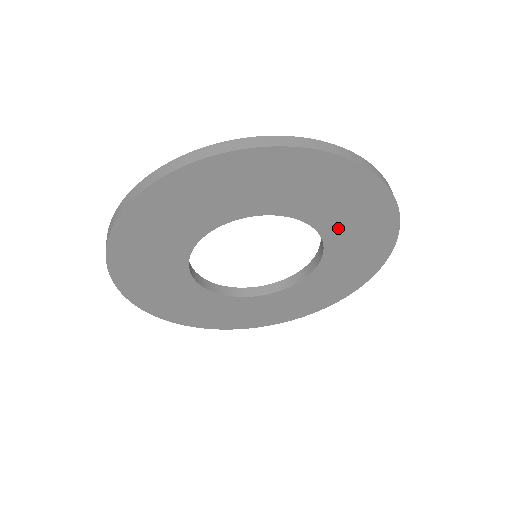
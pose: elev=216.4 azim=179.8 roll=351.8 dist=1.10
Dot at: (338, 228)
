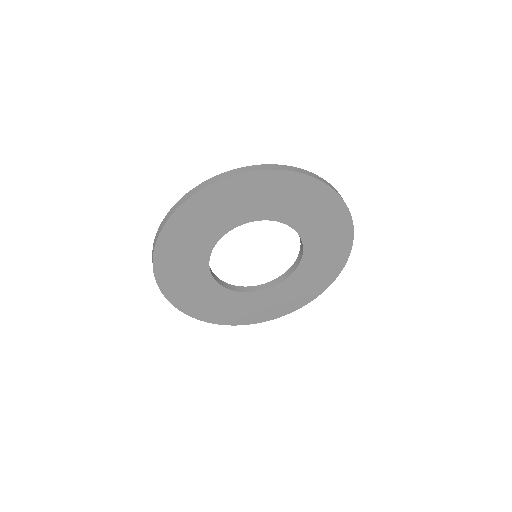
Dot at: (264, 209)
